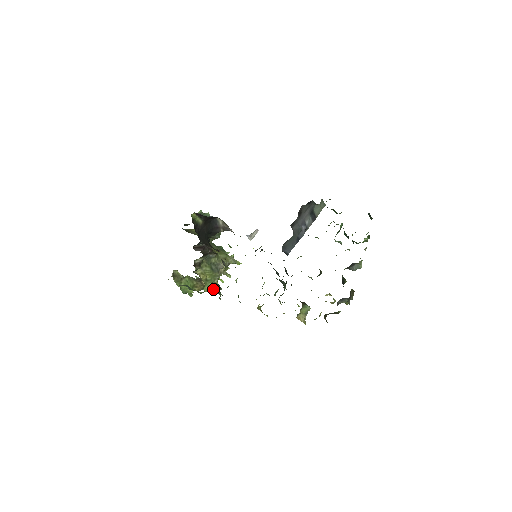
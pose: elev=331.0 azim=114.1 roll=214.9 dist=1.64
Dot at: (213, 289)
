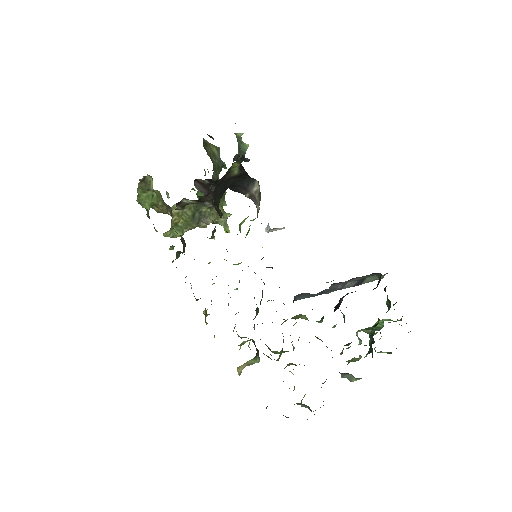
Dot at: occluded
